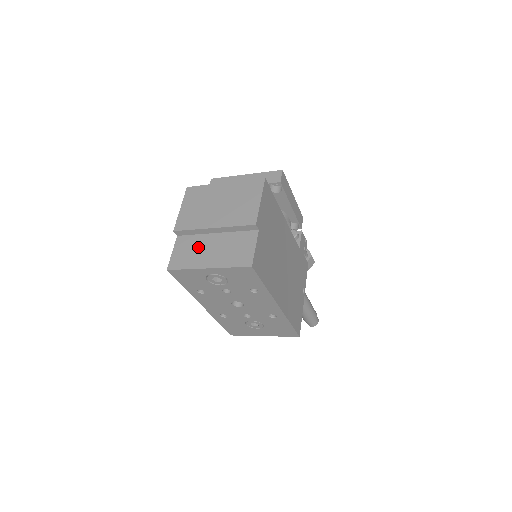
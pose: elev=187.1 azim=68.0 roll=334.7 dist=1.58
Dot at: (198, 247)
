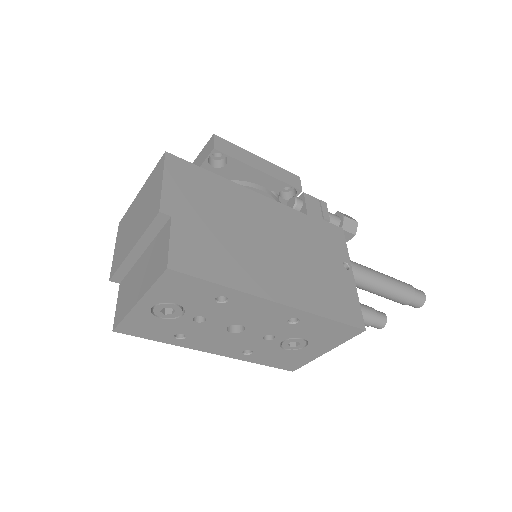
Dot at: (131, 283)
